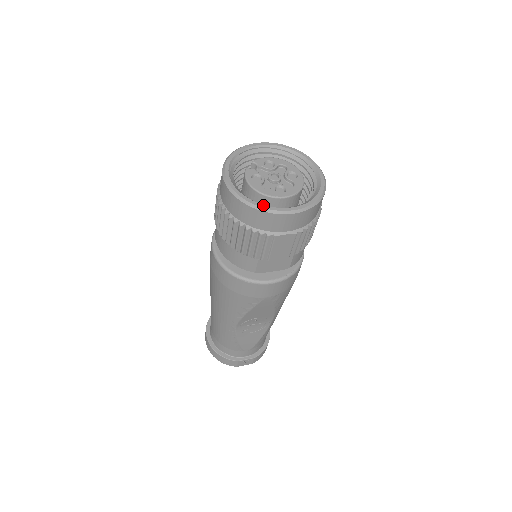
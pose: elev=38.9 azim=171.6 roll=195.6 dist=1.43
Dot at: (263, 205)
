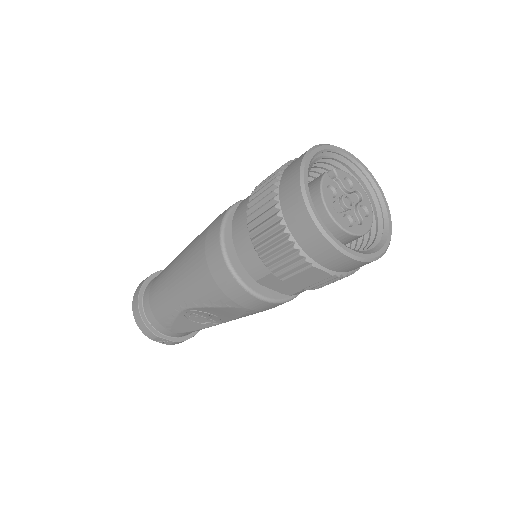
Dot at: occluded
